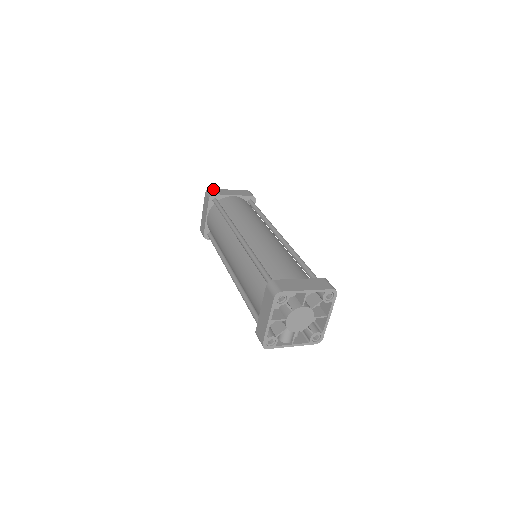
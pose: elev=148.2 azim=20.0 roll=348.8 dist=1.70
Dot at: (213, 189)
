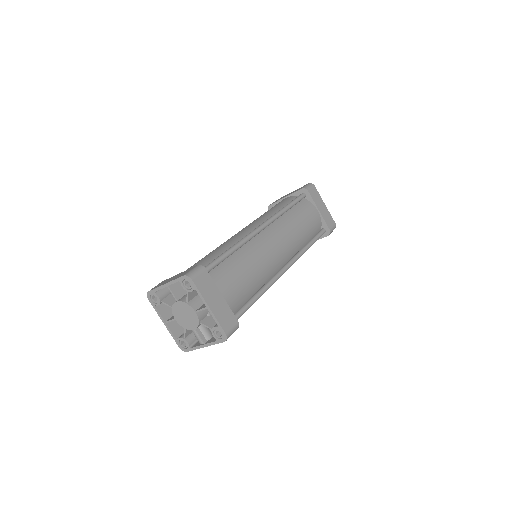
Dot at: occluded
